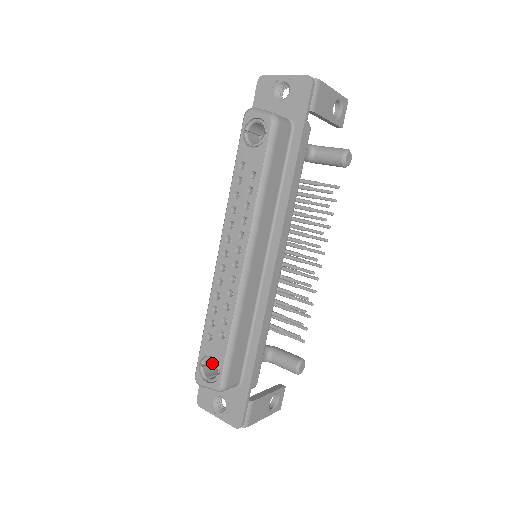
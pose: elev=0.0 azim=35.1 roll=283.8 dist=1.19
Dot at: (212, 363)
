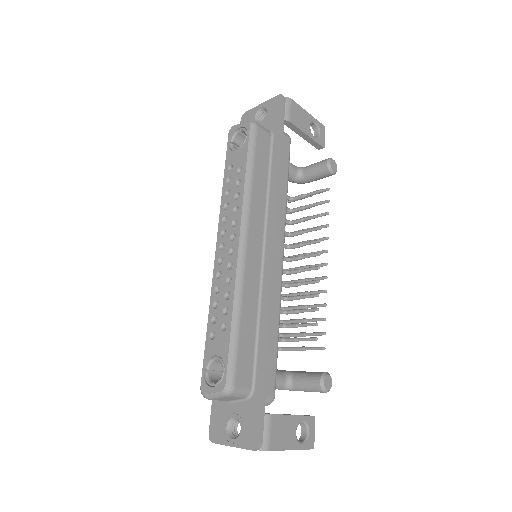
Dot at: (220, 374)
